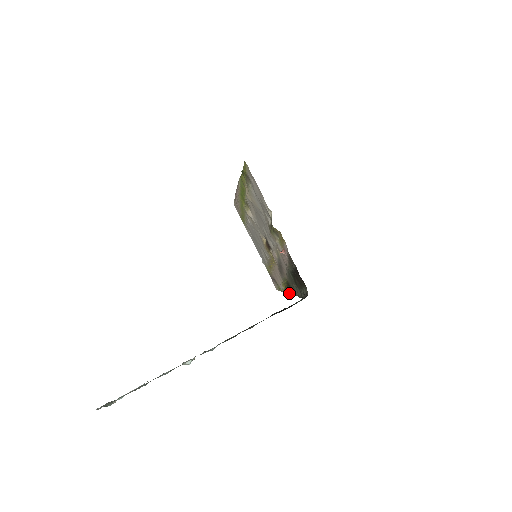
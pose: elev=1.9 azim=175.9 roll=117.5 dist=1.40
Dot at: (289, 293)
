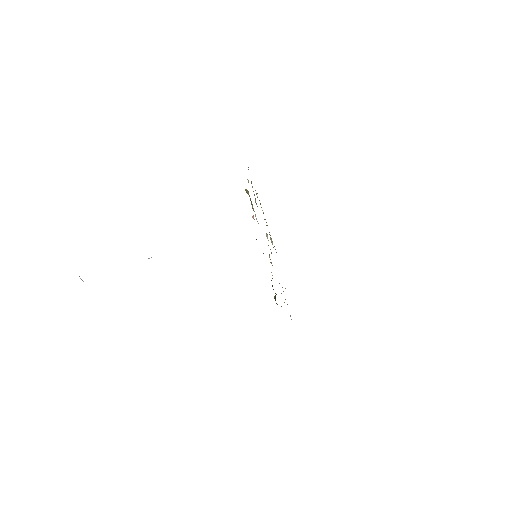
Dot at: occluded
